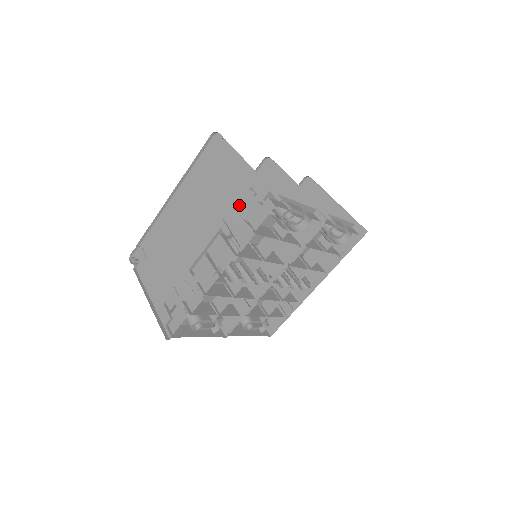
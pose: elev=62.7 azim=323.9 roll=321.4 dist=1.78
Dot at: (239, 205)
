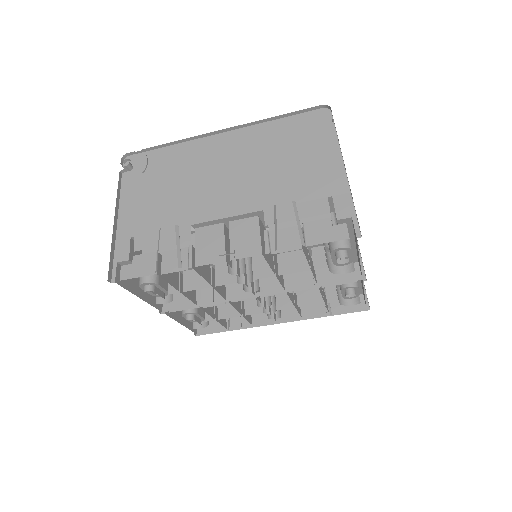
Dot at: (304, 203)
